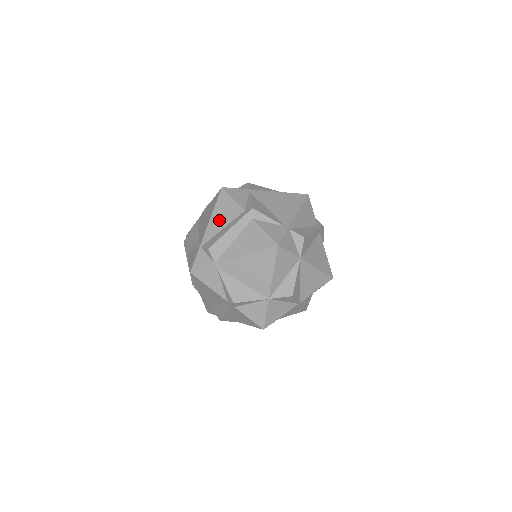
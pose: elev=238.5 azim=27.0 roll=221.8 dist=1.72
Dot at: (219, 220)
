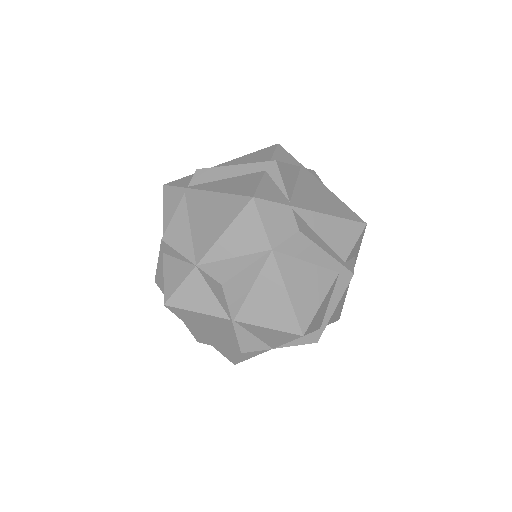
Dot at: (240, 161)
